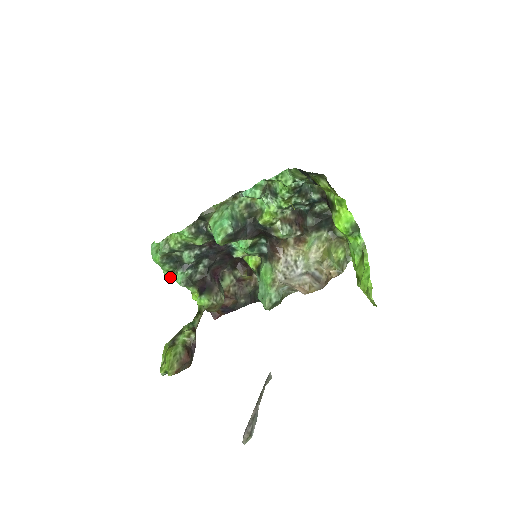
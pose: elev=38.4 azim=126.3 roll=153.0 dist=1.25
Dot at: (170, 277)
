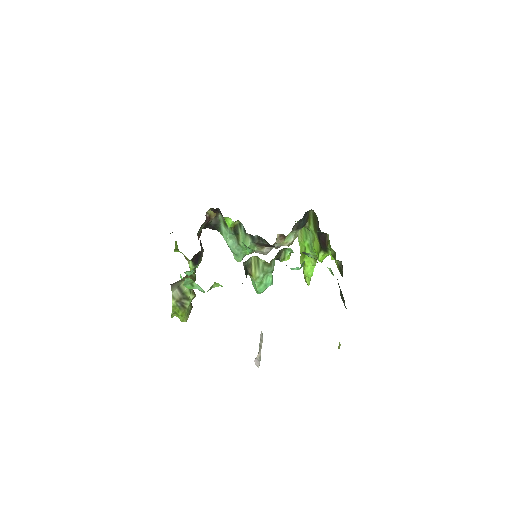
Dot at: occluded
